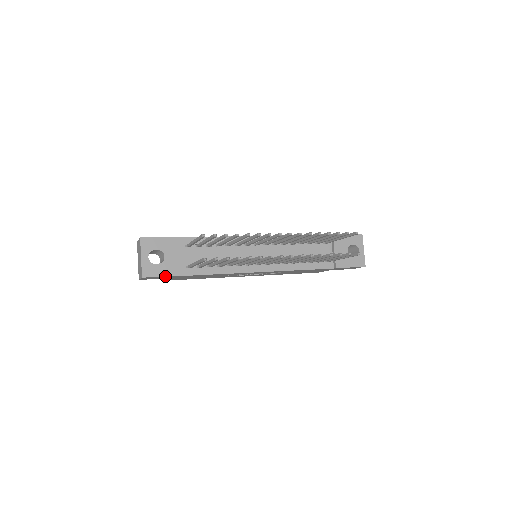
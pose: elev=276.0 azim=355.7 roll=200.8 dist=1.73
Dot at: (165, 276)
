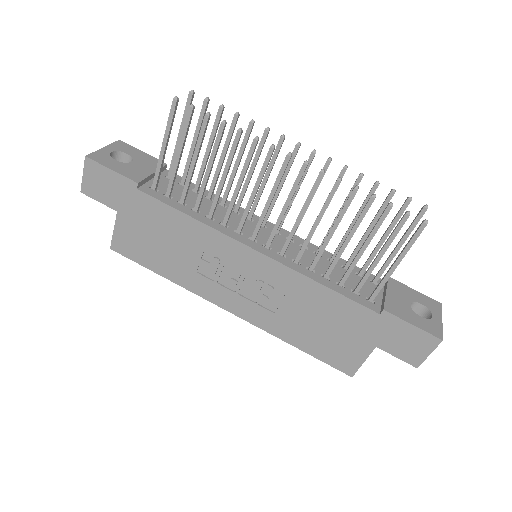
Dot at: (114, 171)
